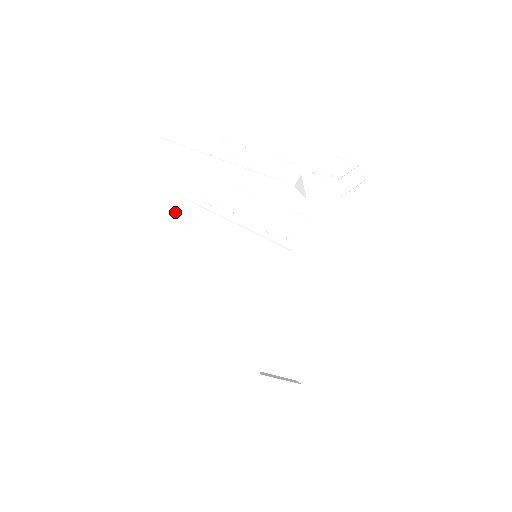
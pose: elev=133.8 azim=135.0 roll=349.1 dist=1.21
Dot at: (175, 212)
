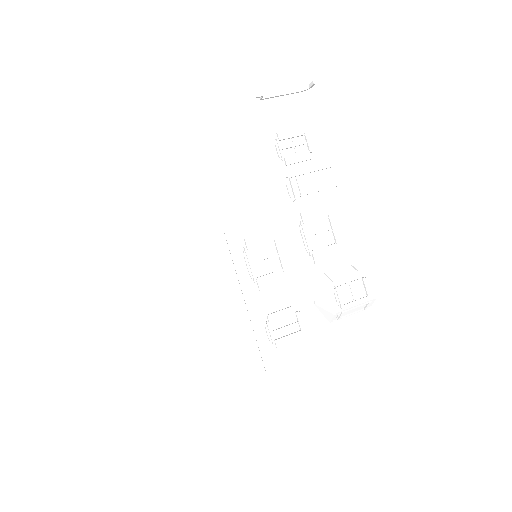
Dot at: (213, 239)
